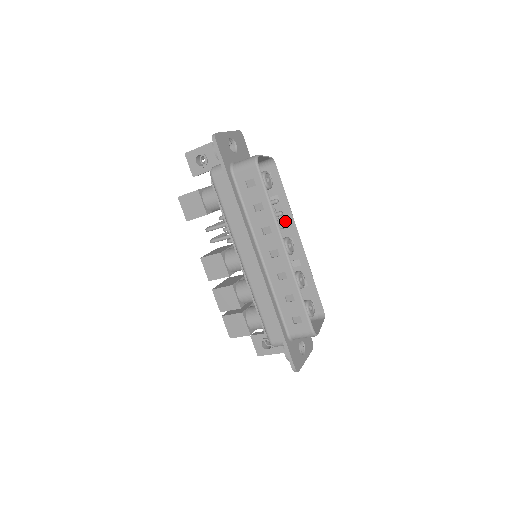
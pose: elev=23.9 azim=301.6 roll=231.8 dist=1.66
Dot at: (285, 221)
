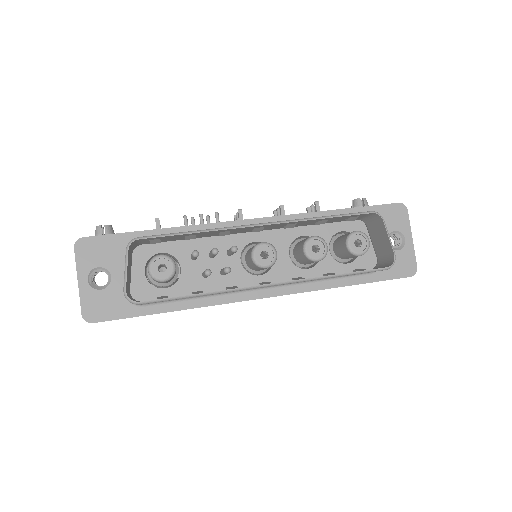
Dot at: (227, 232)
